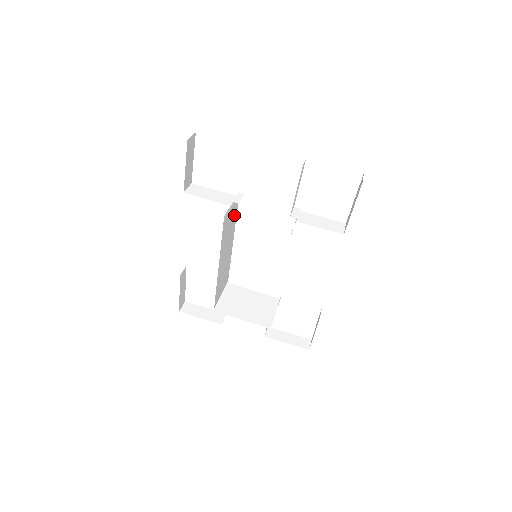
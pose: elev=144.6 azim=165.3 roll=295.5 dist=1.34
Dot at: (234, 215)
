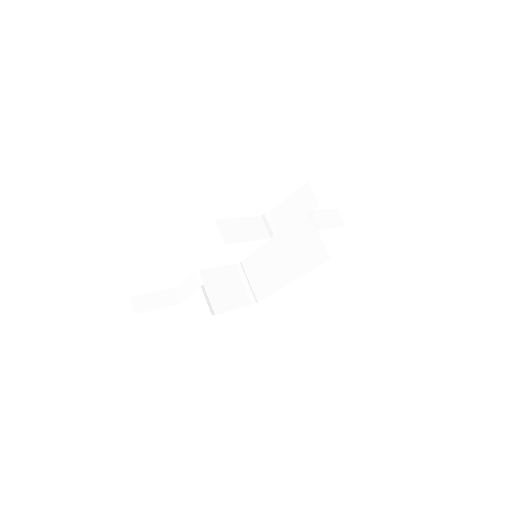
Dot at: occluded
